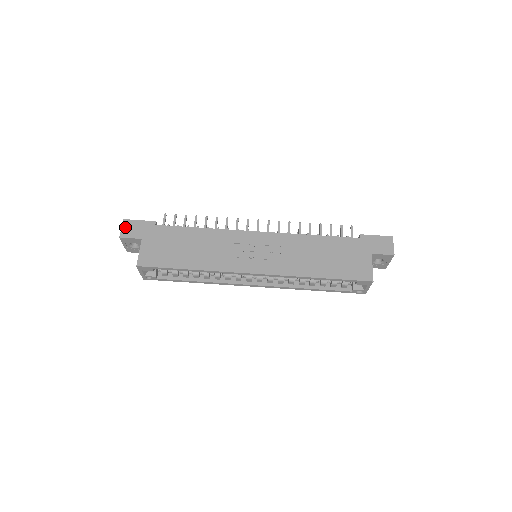
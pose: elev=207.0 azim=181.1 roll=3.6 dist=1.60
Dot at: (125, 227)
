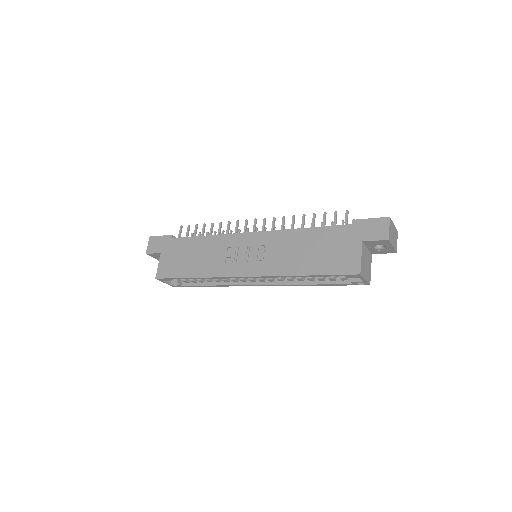
Dot at: (150, 244)
